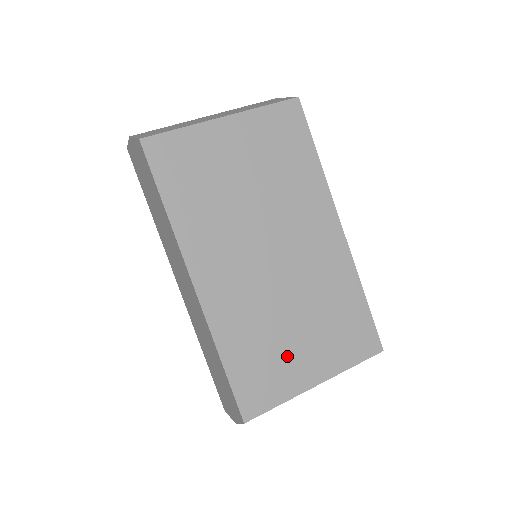
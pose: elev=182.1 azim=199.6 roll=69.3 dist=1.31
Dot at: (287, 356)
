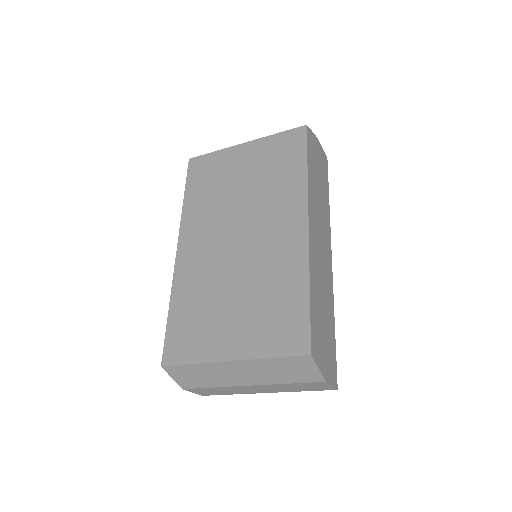
Dot at: (215, 323)
